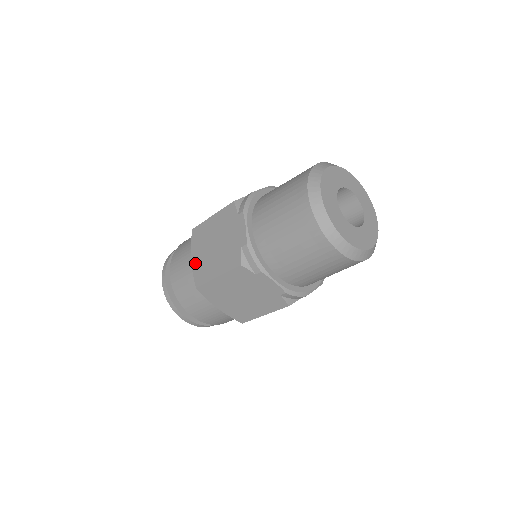
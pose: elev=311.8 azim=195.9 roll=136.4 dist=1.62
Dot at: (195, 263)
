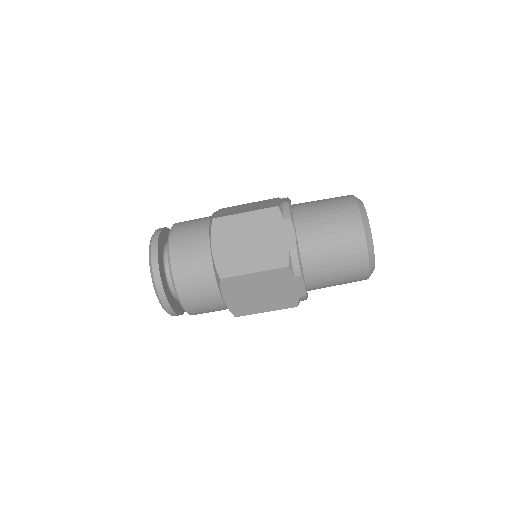
Dot at: (231, 303)
